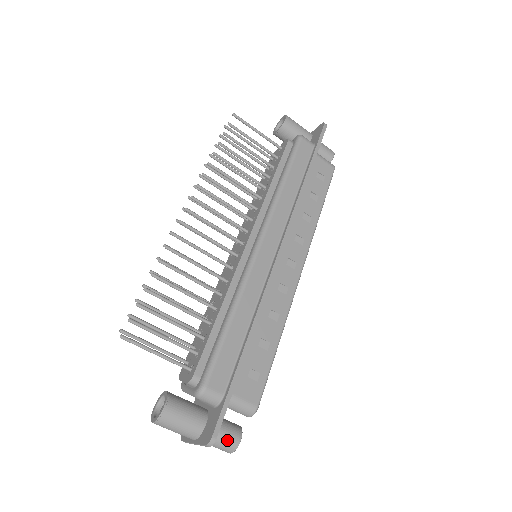
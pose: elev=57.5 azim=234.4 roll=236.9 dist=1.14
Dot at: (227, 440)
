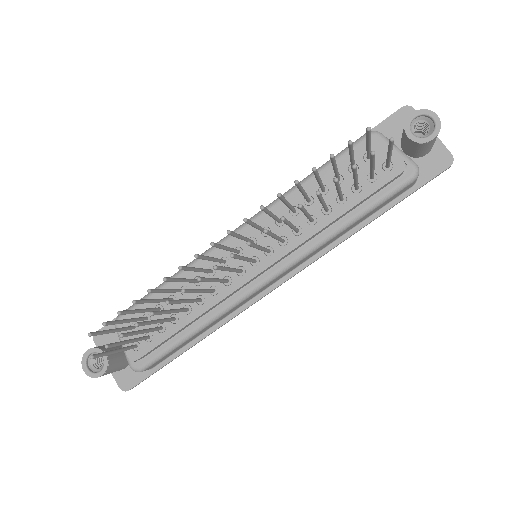
Dot at: occluded
